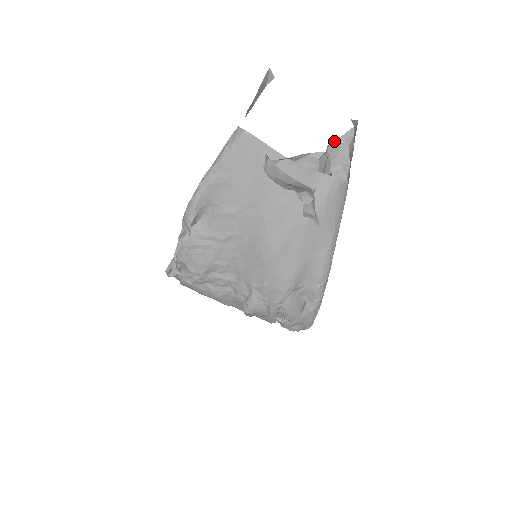
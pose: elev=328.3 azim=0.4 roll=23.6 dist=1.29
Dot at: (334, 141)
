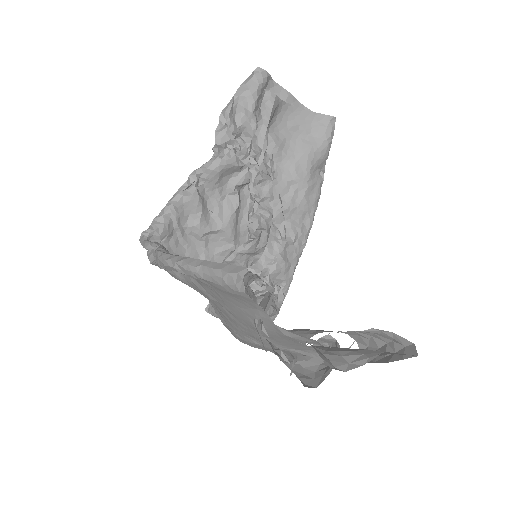
Dot at: (378, 329)
